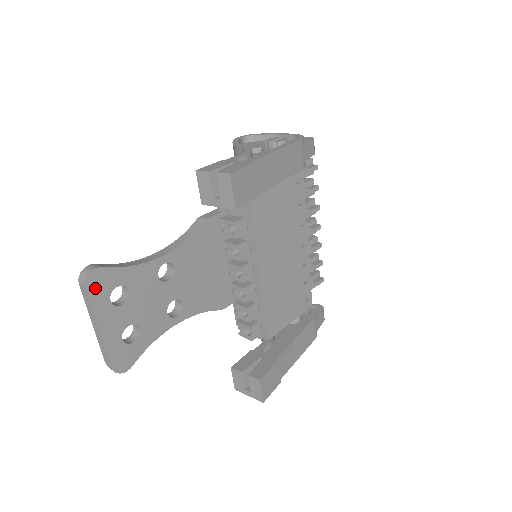
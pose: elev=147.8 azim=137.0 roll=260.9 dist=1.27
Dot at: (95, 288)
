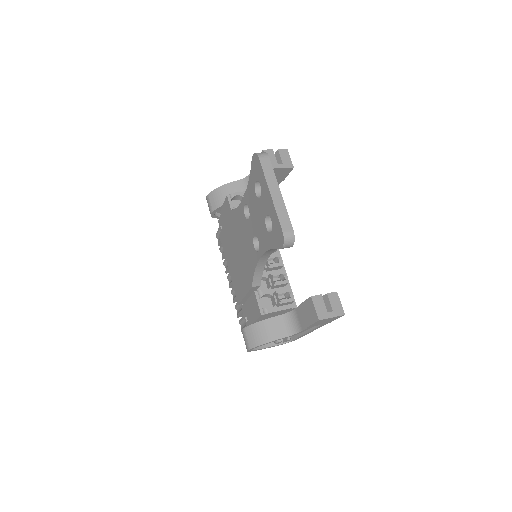
Dot at: occluded
